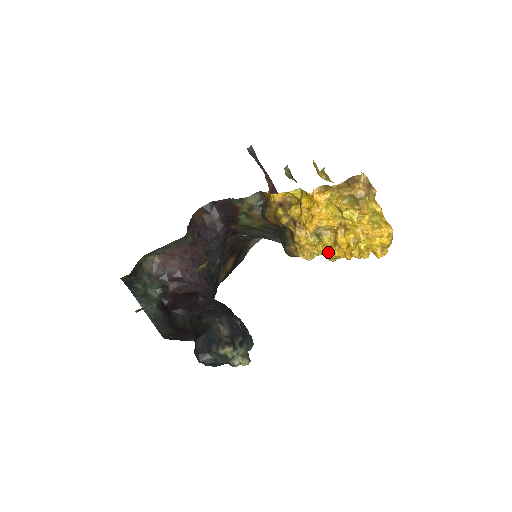
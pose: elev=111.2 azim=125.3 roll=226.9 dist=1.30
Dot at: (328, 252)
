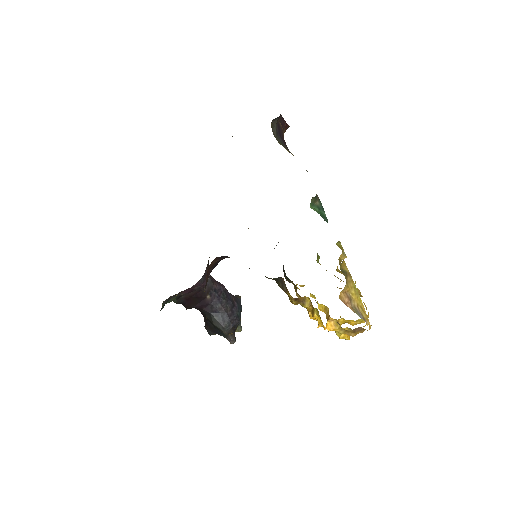
Dot at: (318, 306)
